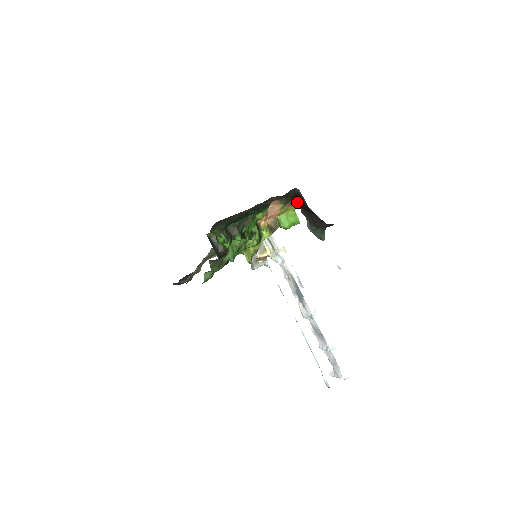
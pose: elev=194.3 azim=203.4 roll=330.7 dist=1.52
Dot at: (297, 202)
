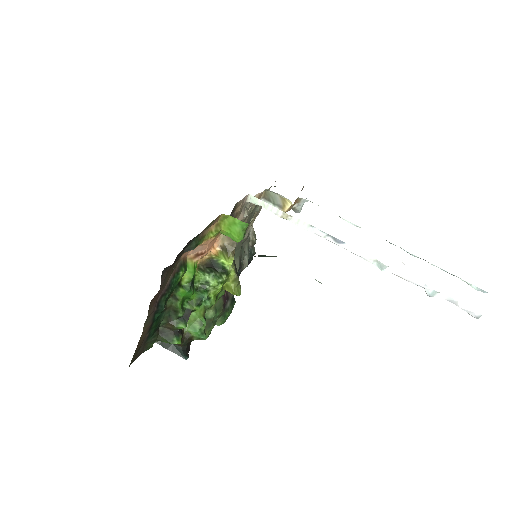
Dot at: occluded
